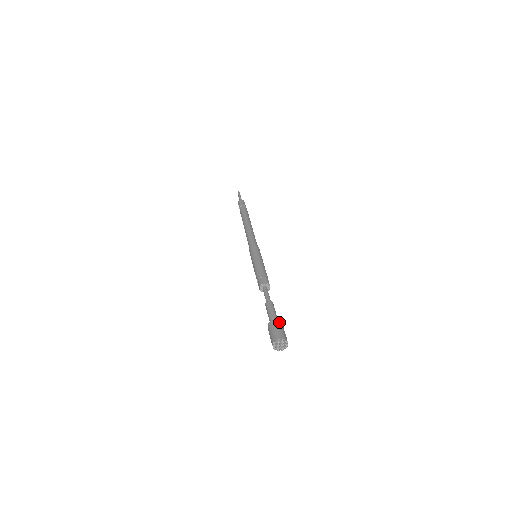
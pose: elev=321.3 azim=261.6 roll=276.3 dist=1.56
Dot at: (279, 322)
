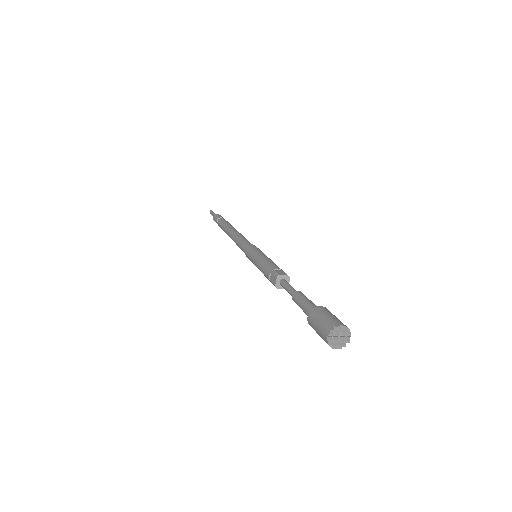
Dot at: occluded
